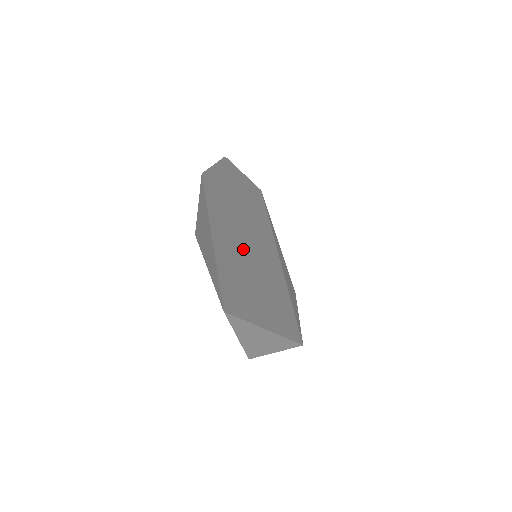
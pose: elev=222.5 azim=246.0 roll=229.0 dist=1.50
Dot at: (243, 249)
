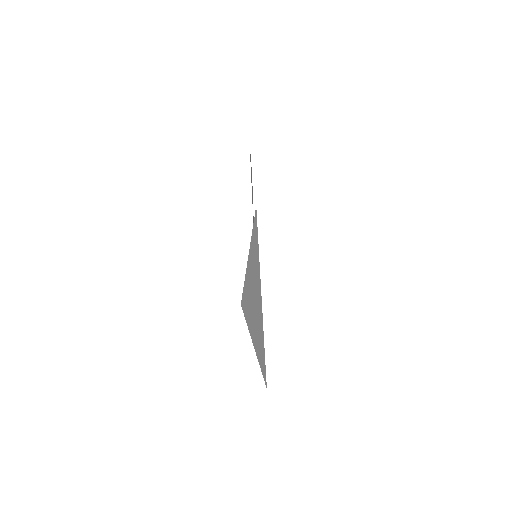
Dot at: occluded
